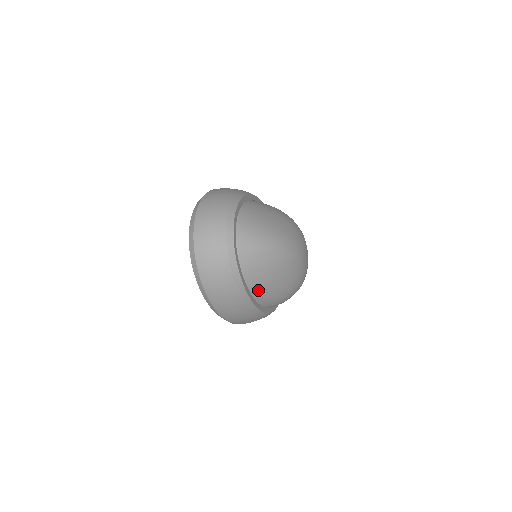
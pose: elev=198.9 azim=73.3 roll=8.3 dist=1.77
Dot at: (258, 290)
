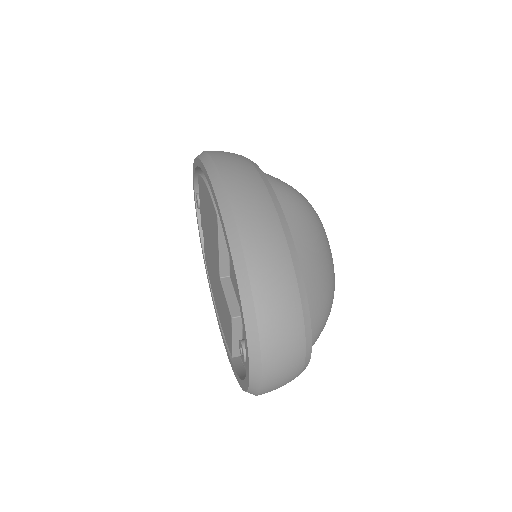
Dot at: occluded
